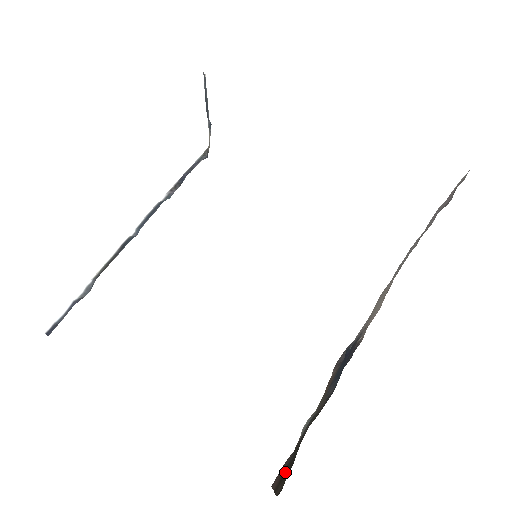
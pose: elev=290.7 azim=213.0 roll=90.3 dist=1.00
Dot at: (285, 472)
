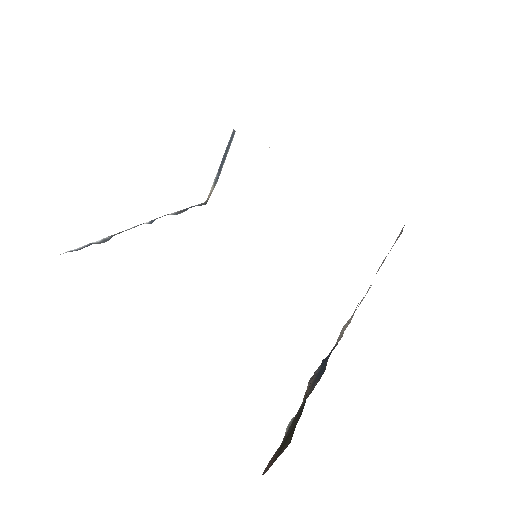
Dot at: (284, 442)
